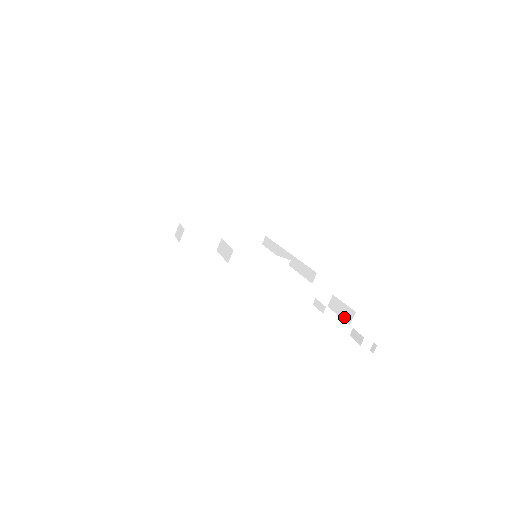
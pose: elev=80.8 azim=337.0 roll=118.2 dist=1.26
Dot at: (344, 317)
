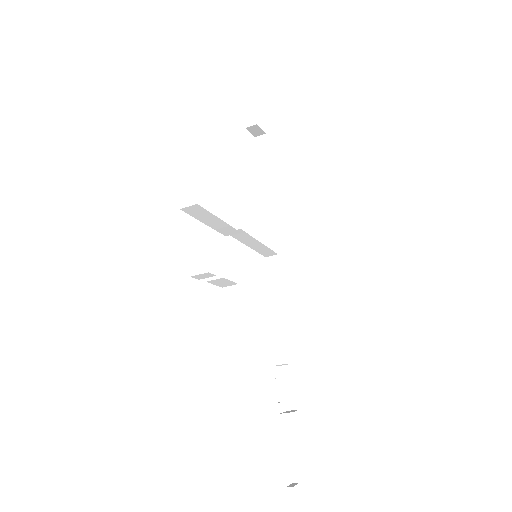
Dot at: (288, 398)
